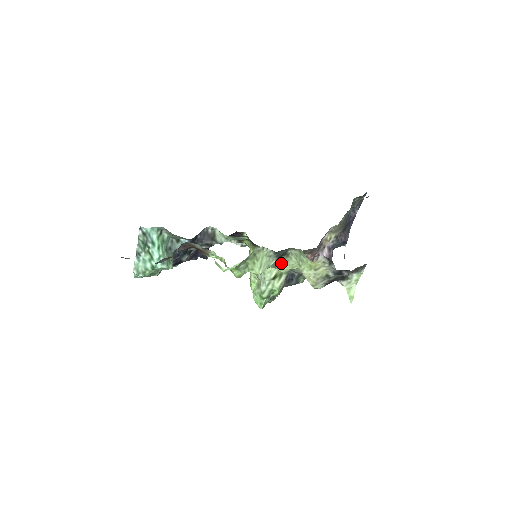
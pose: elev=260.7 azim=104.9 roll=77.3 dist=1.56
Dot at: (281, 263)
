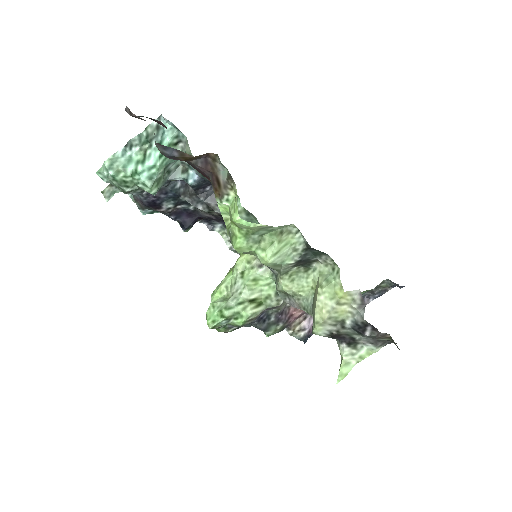
Dot at: (291, 275)
